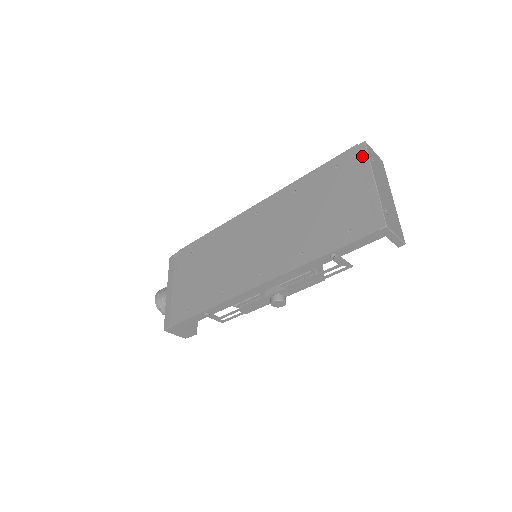
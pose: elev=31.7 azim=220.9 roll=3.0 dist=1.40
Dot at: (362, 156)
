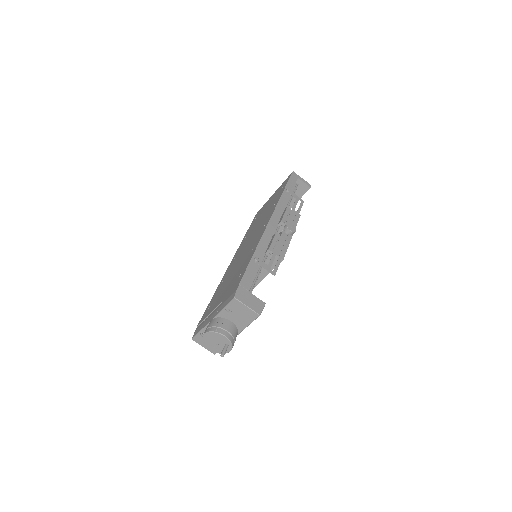
Dot at: occluded
